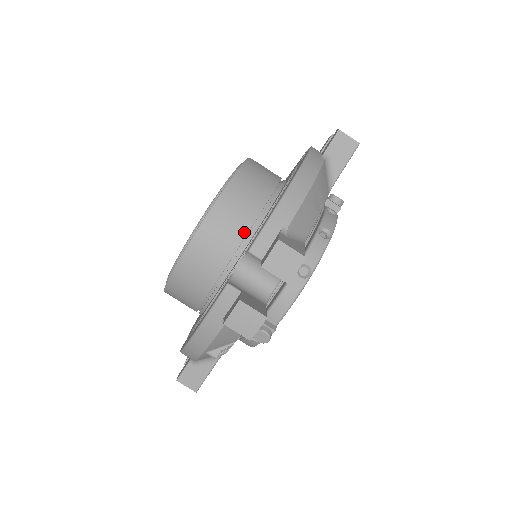
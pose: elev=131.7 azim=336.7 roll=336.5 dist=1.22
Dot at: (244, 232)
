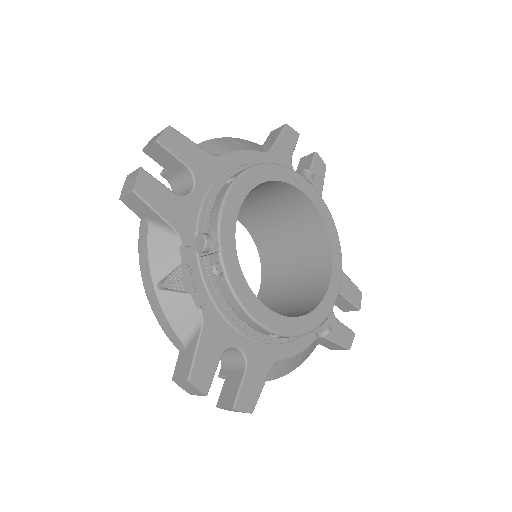
Dot at: occluded
